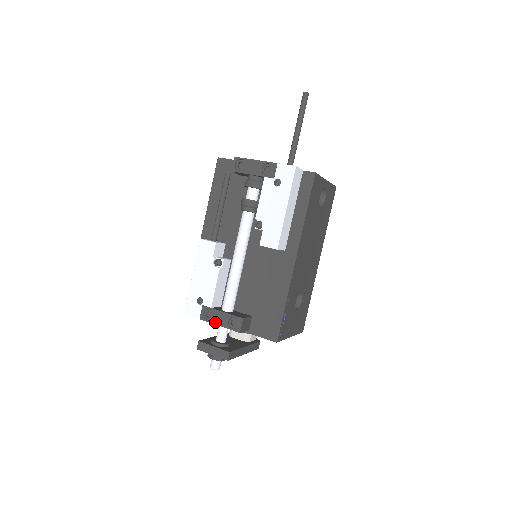
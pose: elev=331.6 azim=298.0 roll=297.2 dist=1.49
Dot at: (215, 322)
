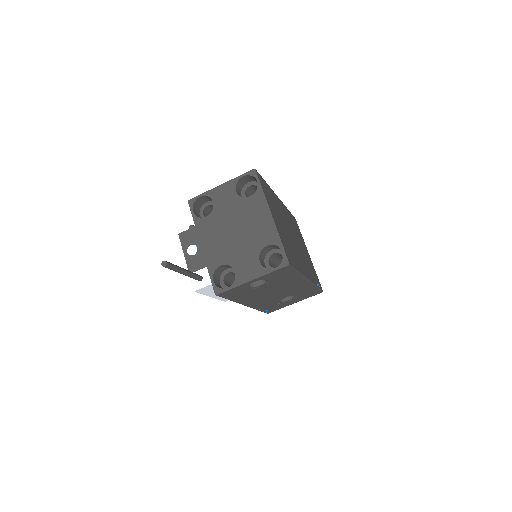
Dot at: occluded
